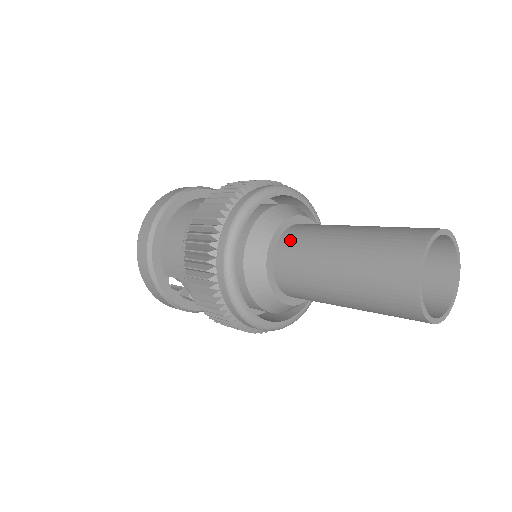
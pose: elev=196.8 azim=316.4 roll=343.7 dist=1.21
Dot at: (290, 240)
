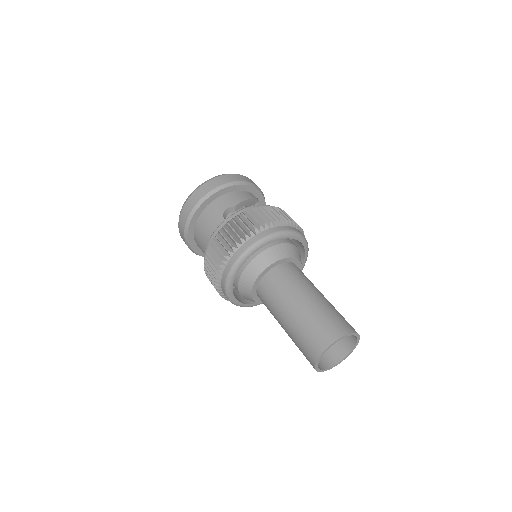
Dot at: (270, 281)
